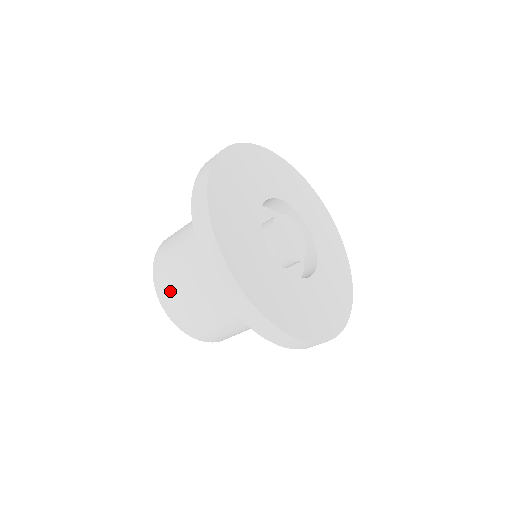
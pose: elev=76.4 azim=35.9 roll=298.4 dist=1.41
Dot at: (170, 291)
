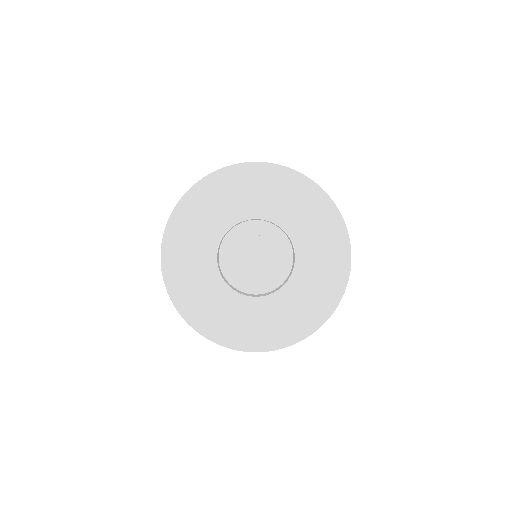
Dot at: occluded
